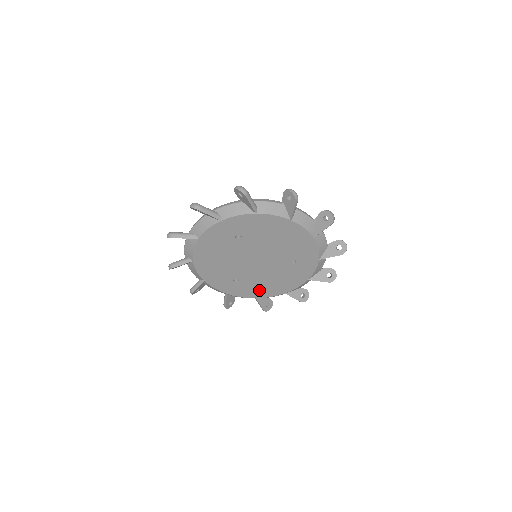
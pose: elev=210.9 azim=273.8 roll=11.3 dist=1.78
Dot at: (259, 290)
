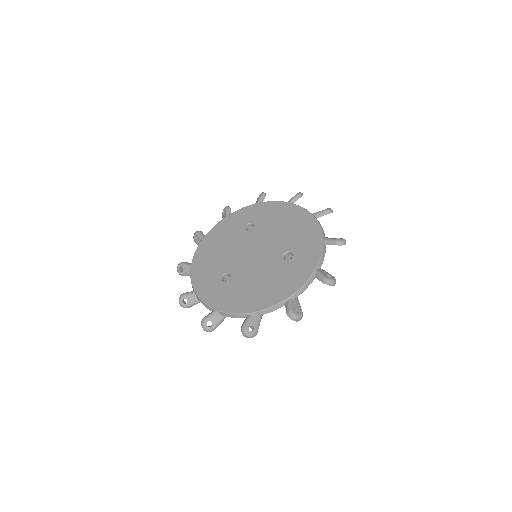
Dot at: occluded
